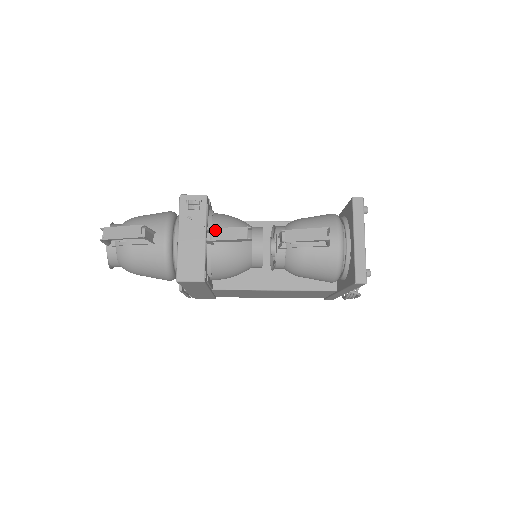
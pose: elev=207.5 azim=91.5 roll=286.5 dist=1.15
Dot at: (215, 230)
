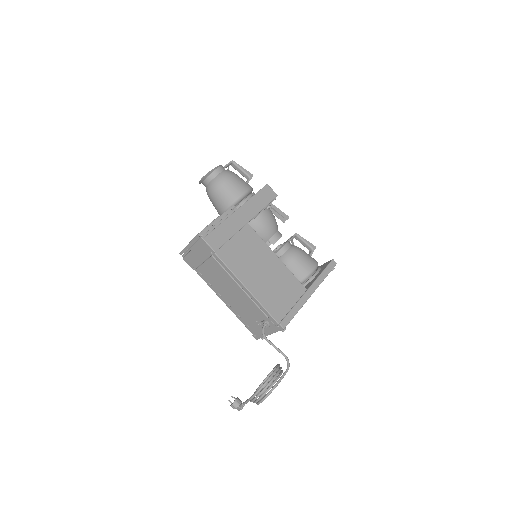
Dot at: (272, 208)
